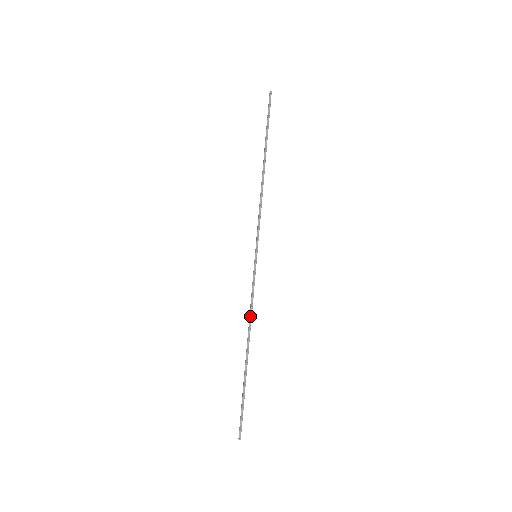
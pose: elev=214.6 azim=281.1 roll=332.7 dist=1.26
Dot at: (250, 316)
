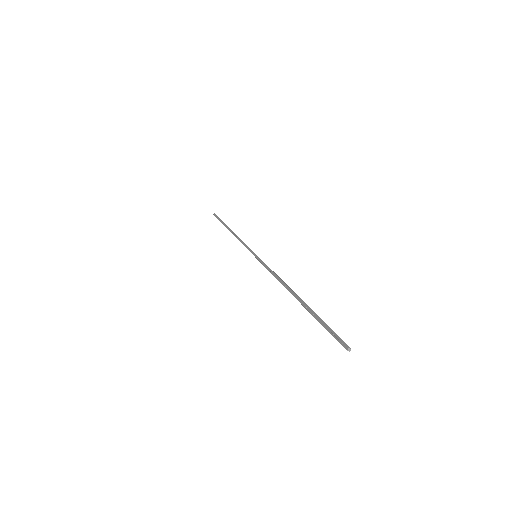
Dot at: (278, 277)
